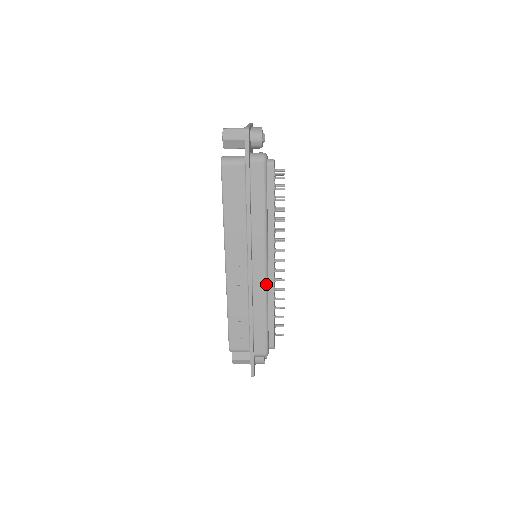
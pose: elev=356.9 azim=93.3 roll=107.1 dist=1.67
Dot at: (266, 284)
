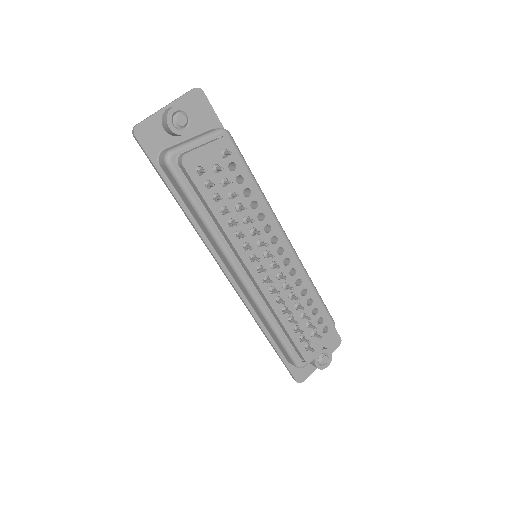
Dot at: (253, 298)
